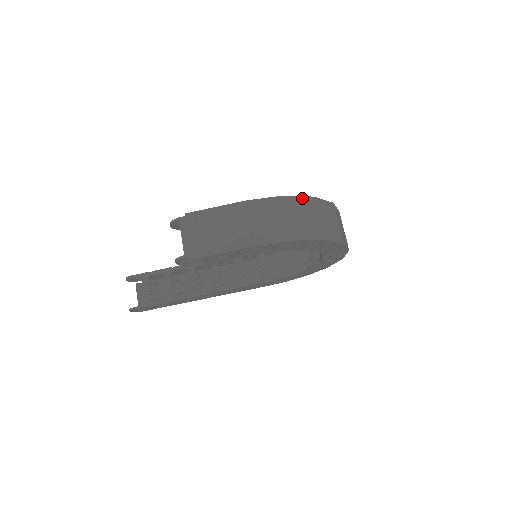
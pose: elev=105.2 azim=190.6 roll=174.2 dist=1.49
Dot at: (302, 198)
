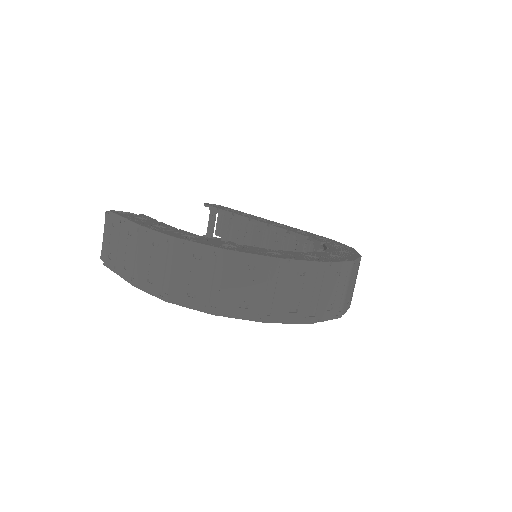
Dot at: (203, 247)
